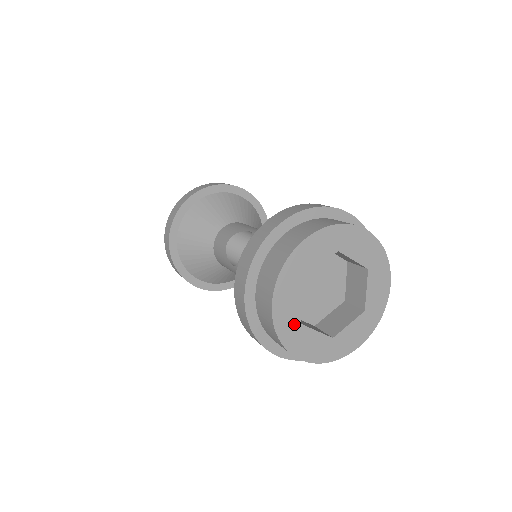
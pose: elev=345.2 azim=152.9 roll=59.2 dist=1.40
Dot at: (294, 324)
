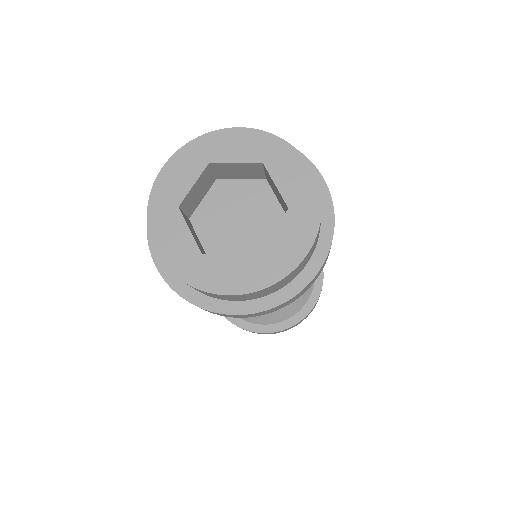
Dot at: (192, 257)
